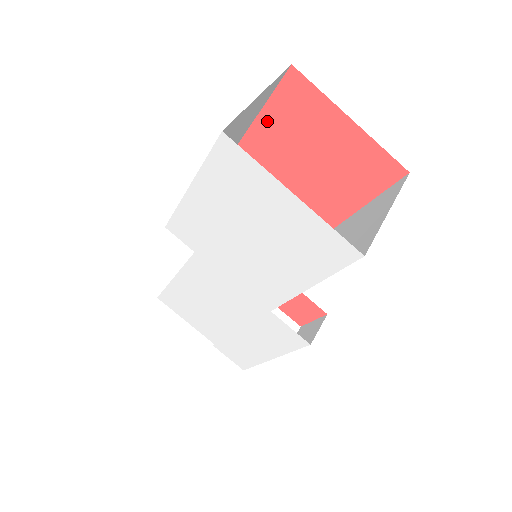
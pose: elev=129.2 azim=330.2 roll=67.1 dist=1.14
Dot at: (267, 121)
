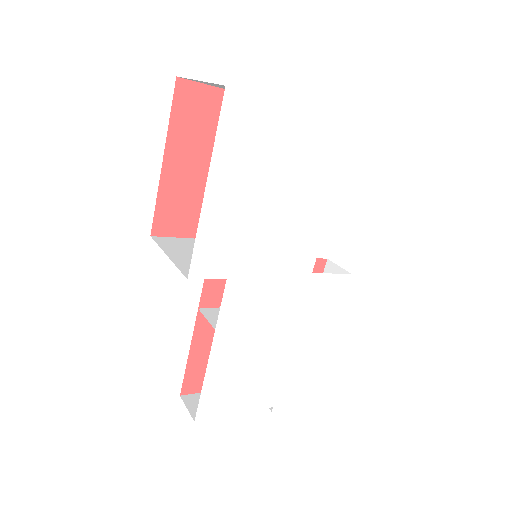
Dot at: (175, 147)
